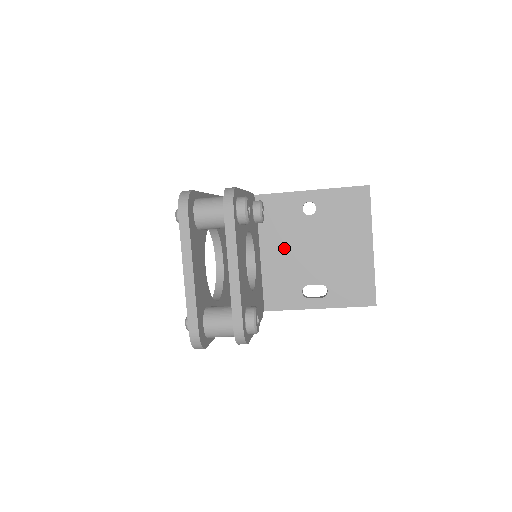
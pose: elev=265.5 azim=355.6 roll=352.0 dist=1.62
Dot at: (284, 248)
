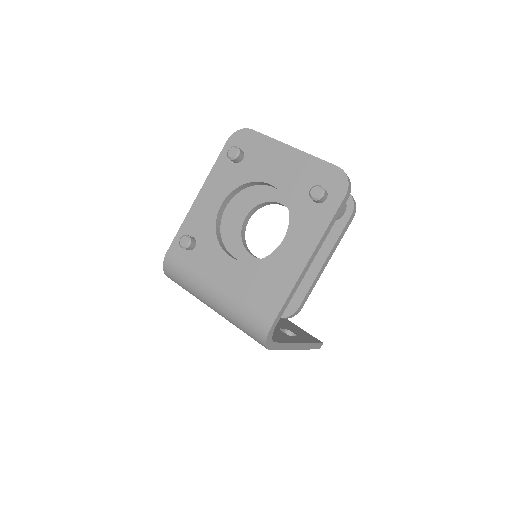
Dot at: occluded
